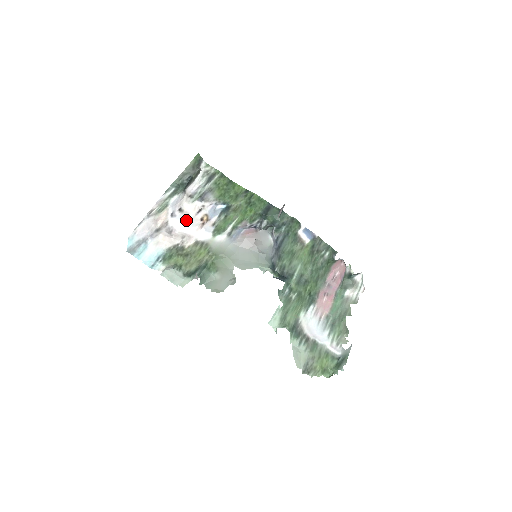
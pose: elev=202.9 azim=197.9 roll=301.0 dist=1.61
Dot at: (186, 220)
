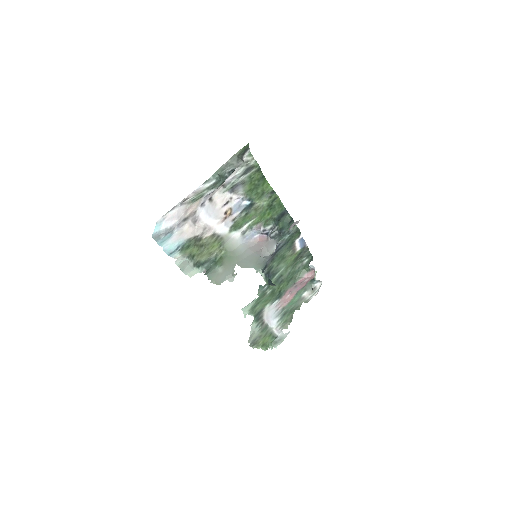
Dot at: (212, 211)
